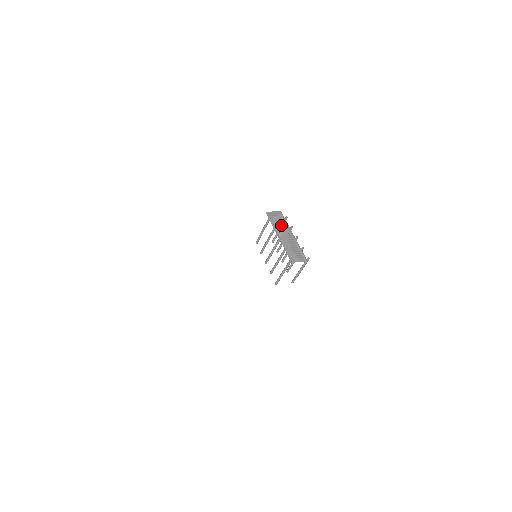
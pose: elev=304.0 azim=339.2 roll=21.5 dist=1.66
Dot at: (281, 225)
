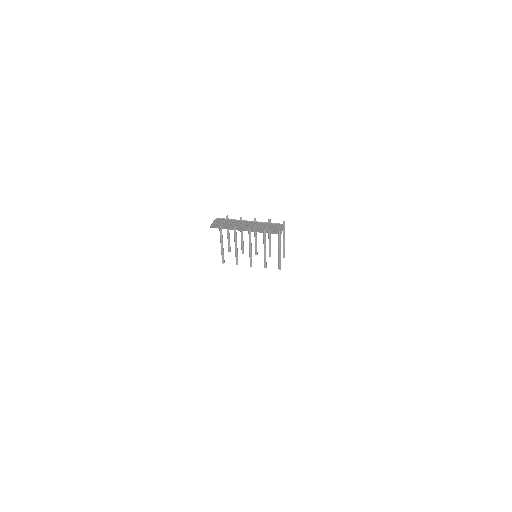
Dot at: (232, 224)
